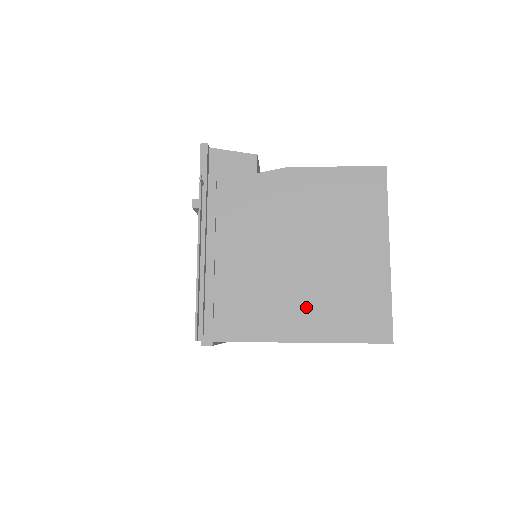
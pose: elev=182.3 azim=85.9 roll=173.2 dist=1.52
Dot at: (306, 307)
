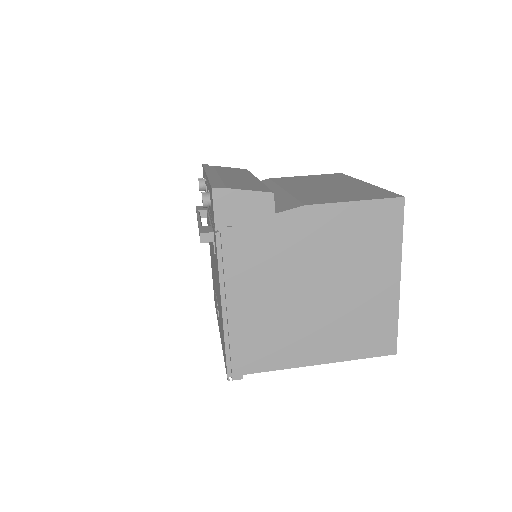
Dot at: (325, 336)
